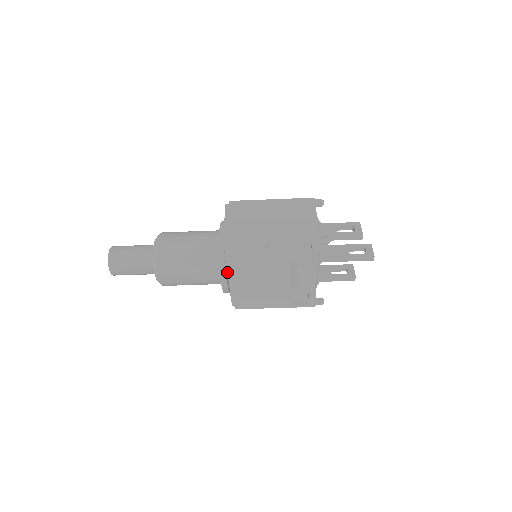
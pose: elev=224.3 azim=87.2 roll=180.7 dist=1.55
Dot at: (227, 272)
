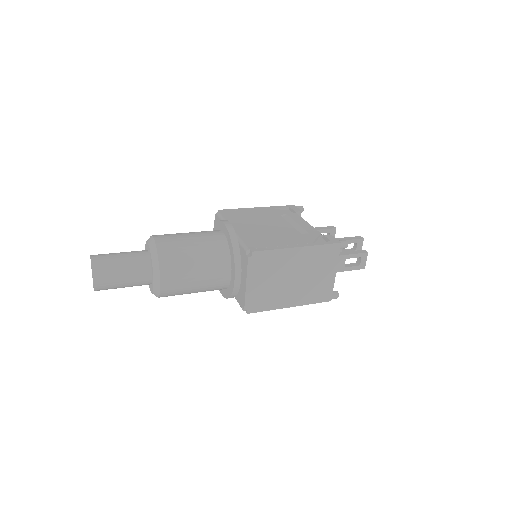
Dot at: occluded
